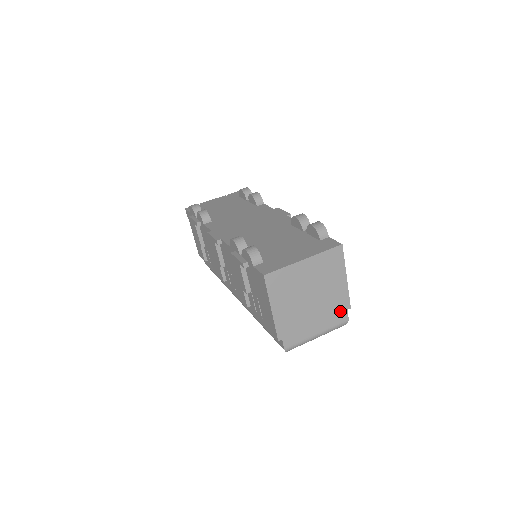
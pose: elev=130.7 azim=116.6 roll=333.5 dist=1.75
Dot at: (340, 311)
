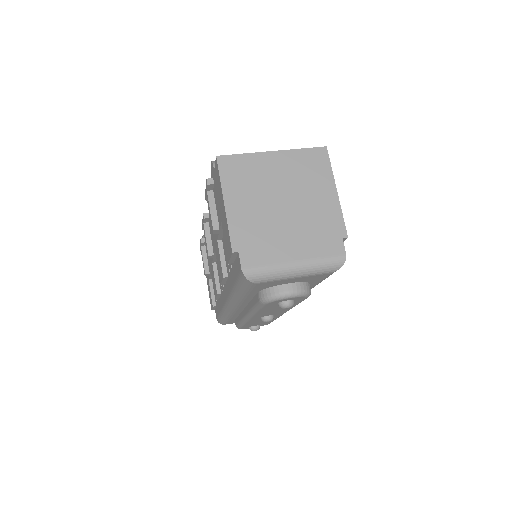
Dot at: (331, 237)
